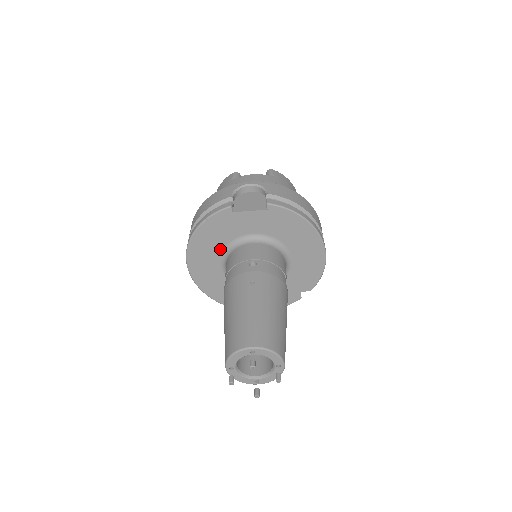
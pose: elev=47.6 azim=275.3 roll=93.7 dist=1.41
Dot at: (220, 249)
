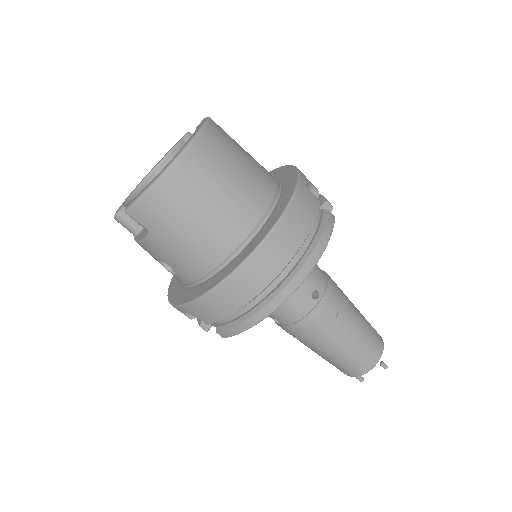
Dot at: occluded
